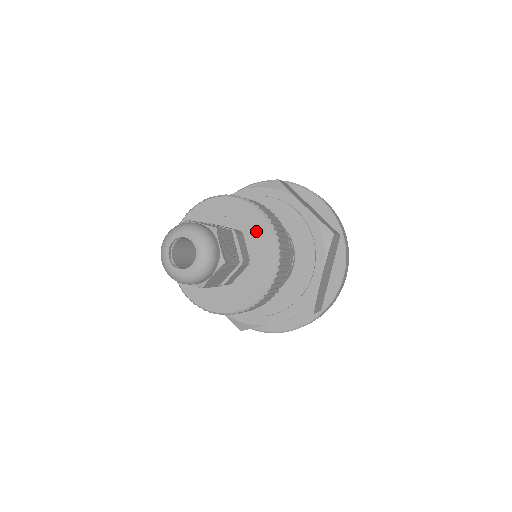
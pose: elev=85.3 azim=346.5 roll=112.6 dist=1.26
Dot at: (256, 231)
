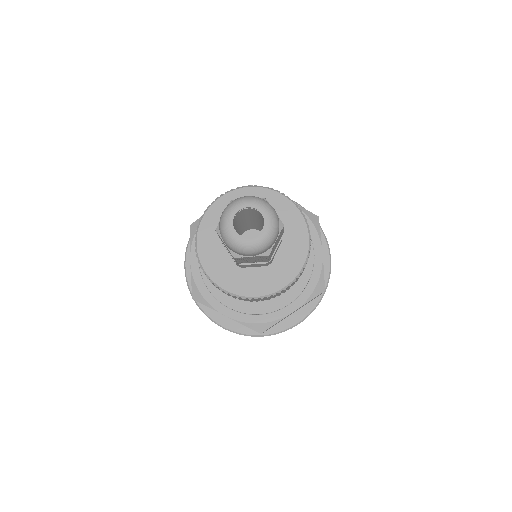
Dot at: (294, 247)
